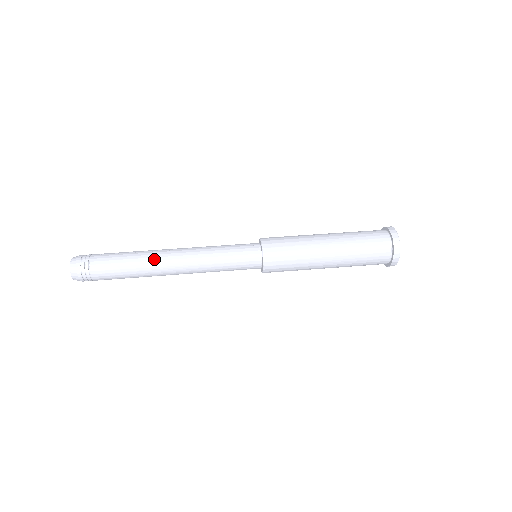
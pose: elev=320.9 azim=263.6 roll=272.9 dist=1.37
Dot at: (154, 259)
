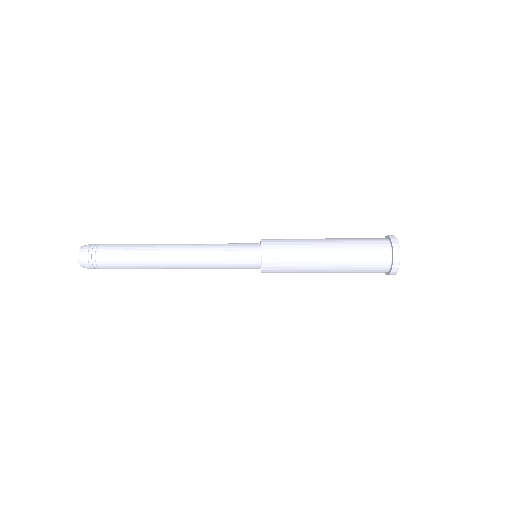
Dot at: (157, 265)
